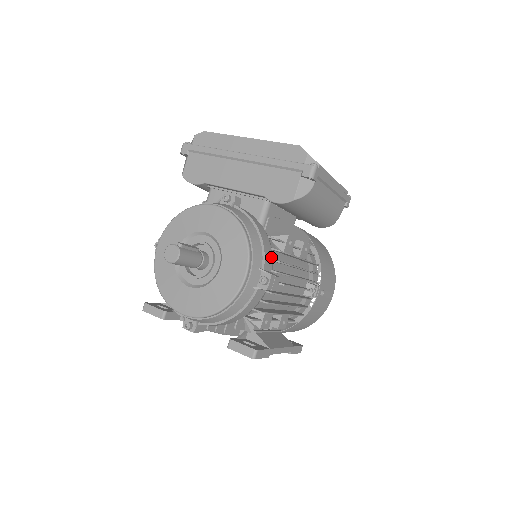
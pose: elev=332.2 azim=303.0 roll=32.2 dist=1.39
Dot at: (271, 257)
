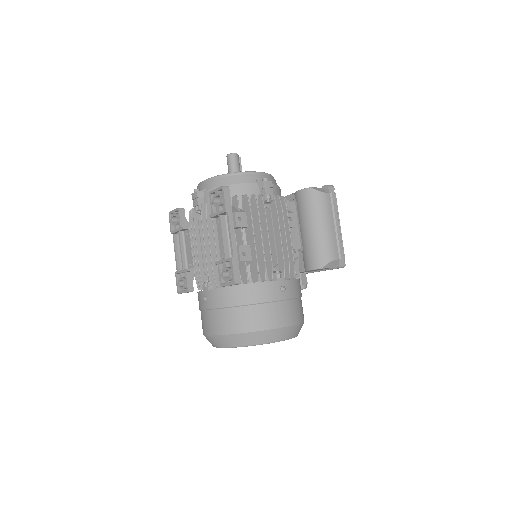
Dot at: (276, 195)
